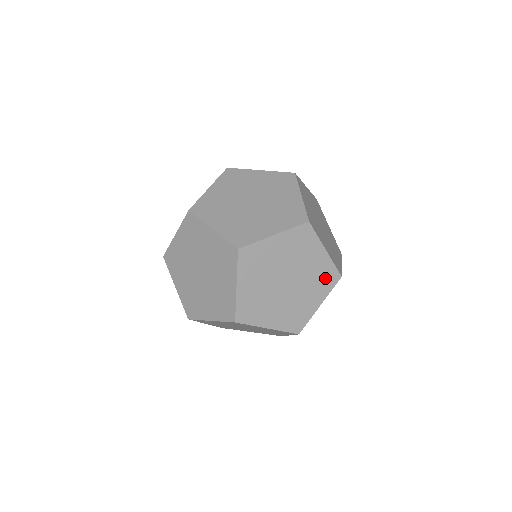
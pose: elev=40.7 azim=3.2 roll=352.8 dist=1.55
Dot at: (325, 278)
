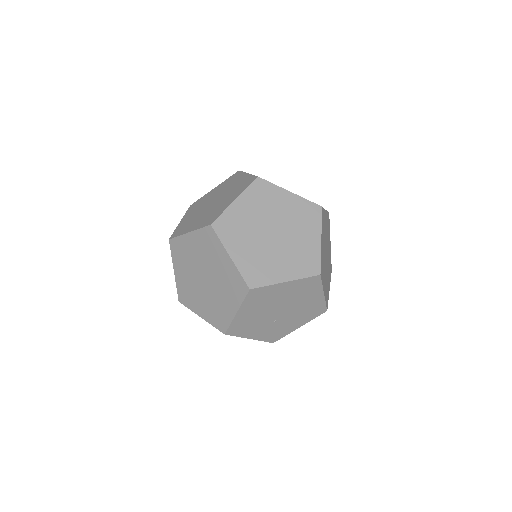
Dot at: (306, 262)
